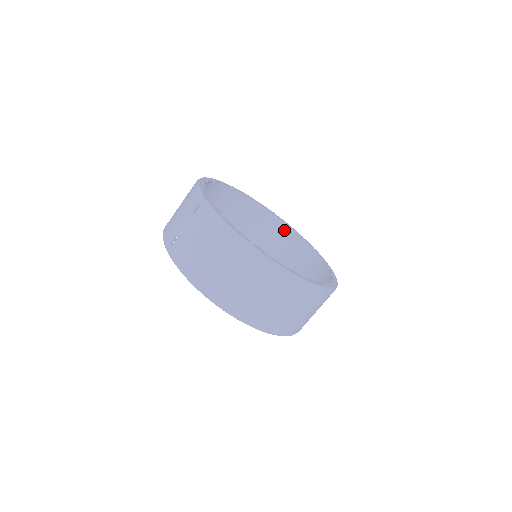
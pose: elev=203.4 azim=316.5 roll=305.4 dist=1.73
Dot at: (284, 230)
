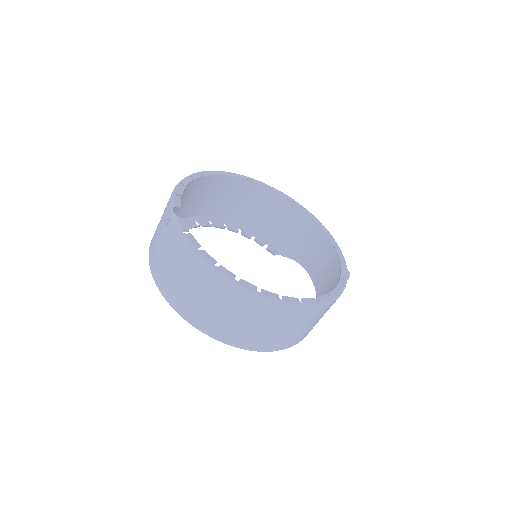
Dot at: (302, 215)
